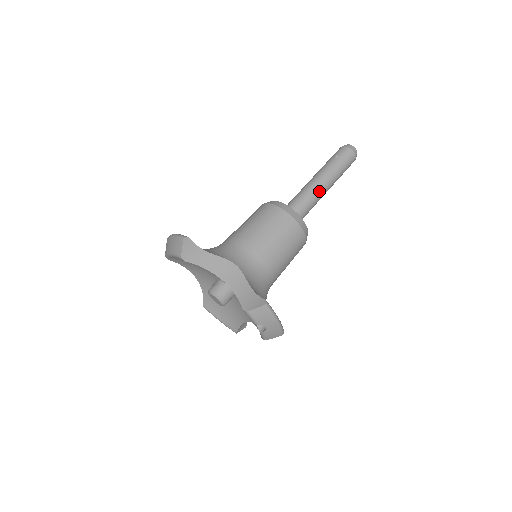
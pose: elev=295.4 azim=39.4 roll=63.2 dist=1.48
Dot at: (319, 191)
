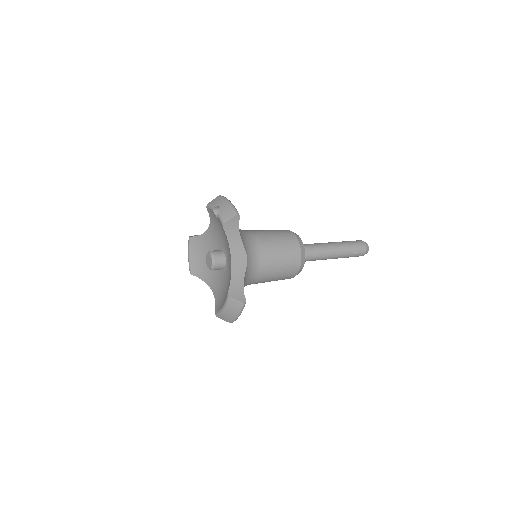
Dot at: (322, 243)
